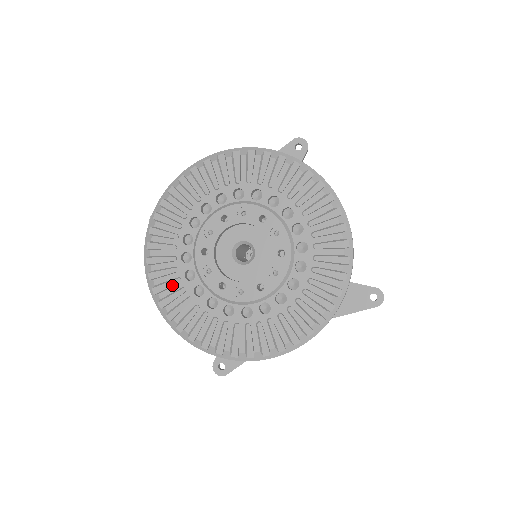
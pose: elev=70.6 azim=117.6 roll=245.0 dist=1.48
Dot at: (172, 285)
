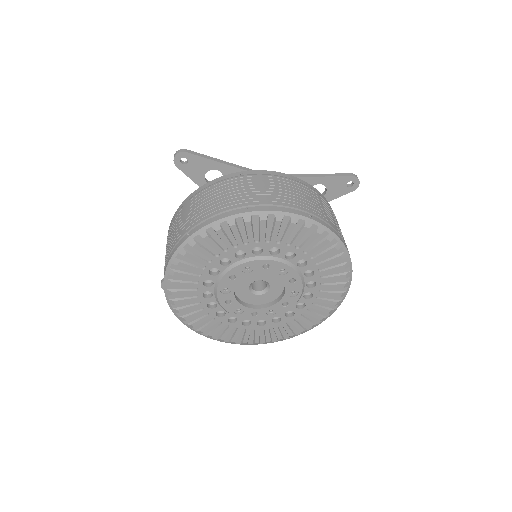
Dot at: (188, 280)
